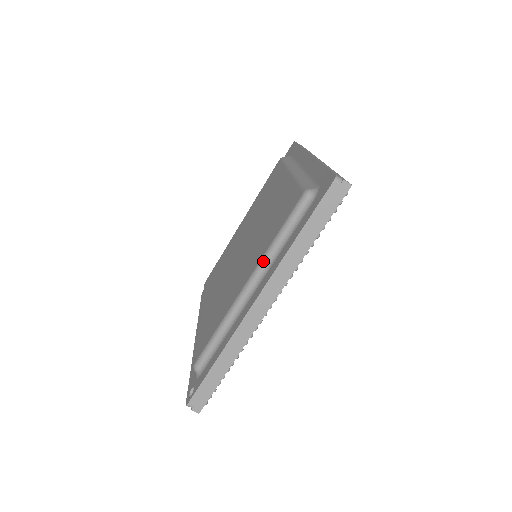
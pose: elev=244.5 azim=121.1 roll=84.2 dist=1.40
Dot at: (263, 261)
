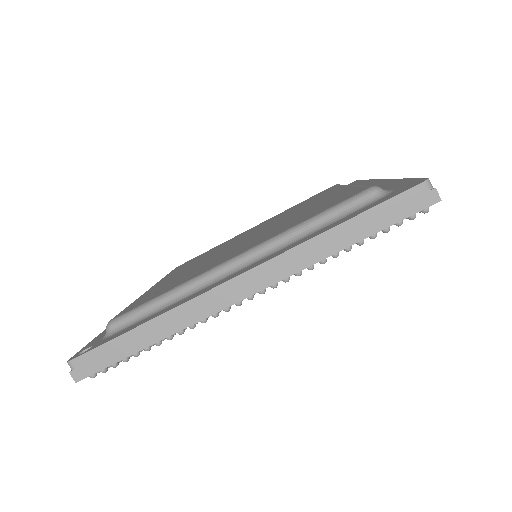
Dot at: (275, 239)
